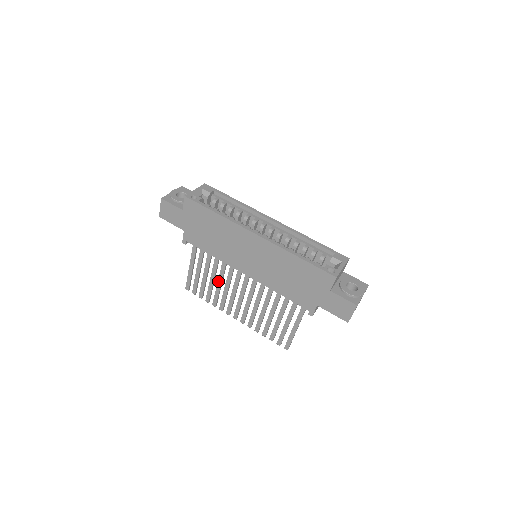
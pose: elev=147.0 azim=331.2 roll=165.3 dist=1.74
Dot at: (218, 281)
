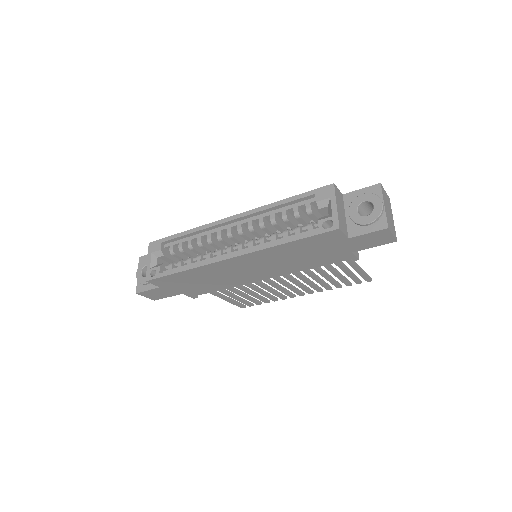
Dot at: occluded
